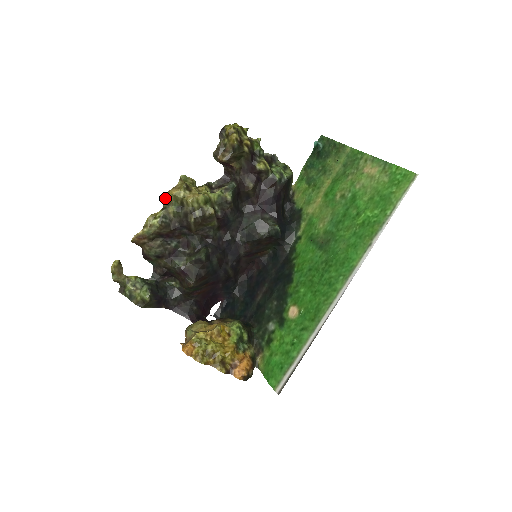
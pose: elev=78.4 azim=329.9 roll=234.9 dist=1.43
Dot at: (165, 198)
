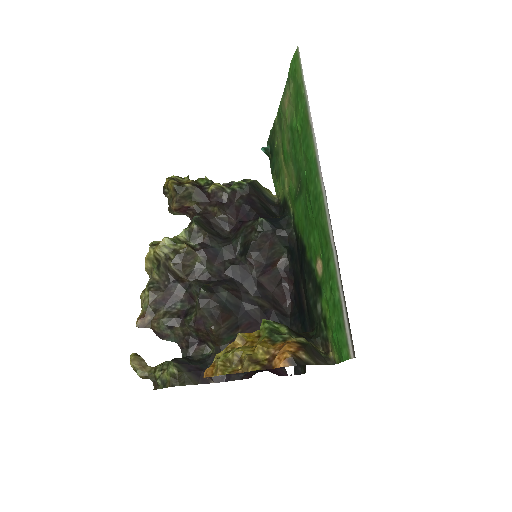
Dot at: (145, 269)
